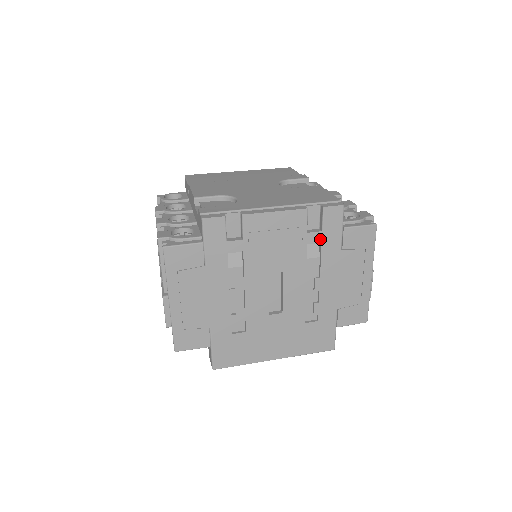
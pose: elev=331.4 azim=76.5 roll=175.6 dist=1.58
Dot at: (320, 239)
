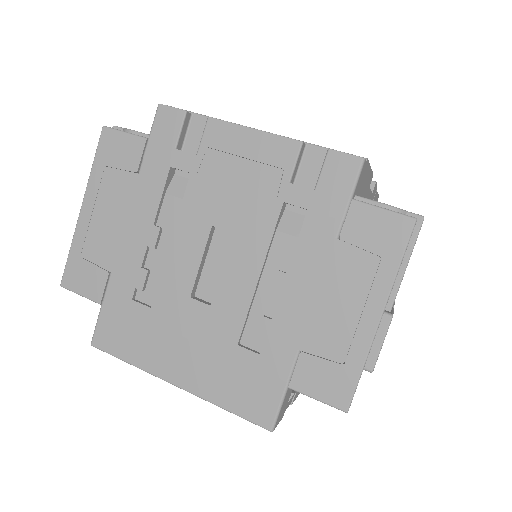
Dot at: (307, 203)
